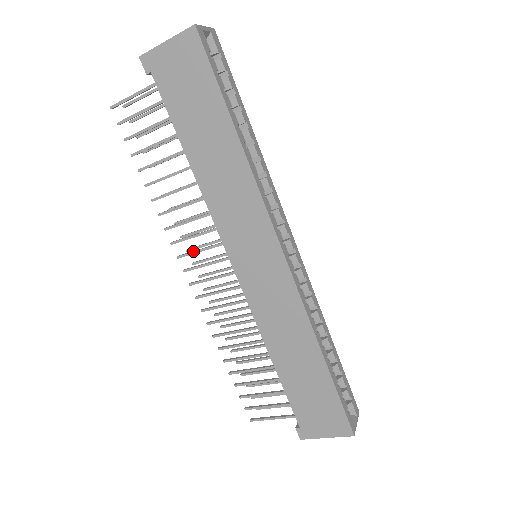
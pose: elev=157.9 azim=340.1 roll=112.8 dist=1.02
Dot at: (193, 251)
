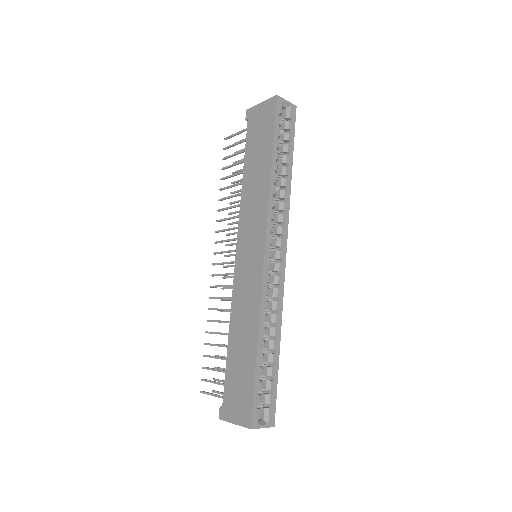
Dot at: (224, 240)
